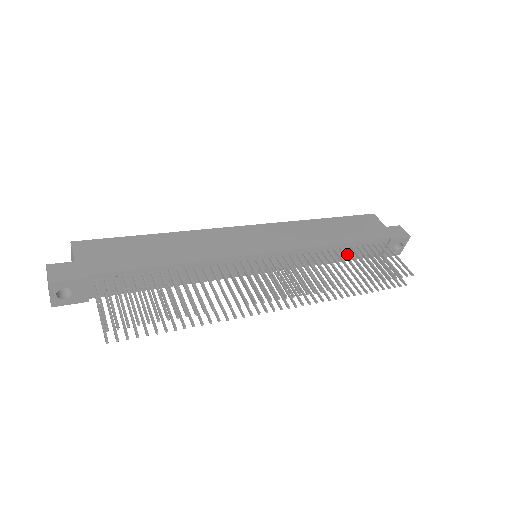
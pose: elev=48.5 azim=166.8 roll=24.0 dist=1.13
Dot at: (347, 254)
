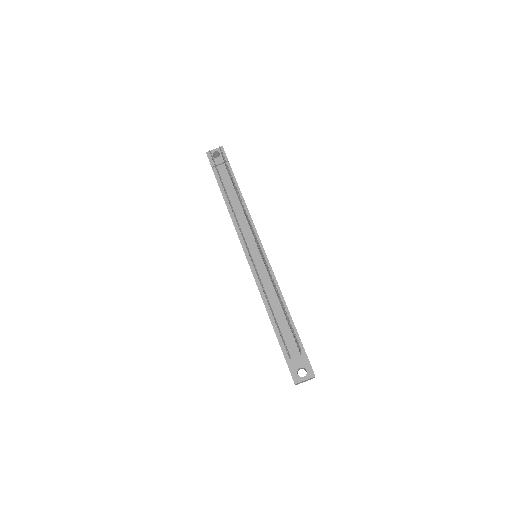
Dot at: (280, 324)
